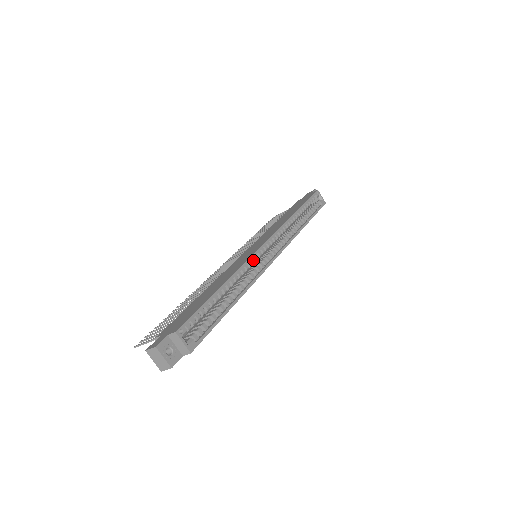
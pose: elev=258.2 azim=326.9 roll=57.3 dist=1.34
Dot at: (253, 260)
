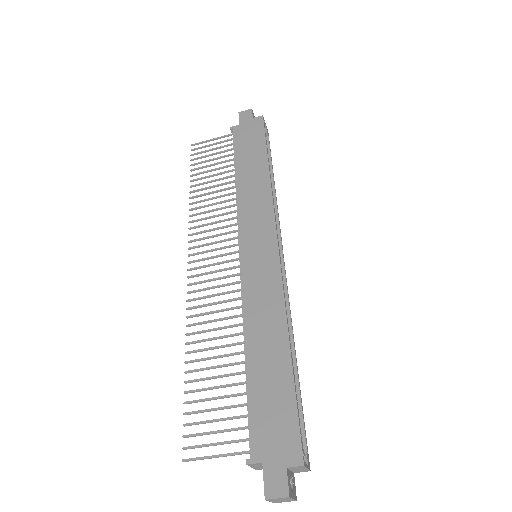
Dot at: (280, 280)
